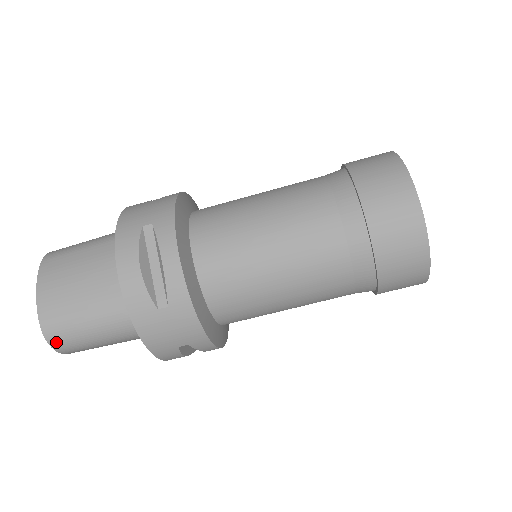
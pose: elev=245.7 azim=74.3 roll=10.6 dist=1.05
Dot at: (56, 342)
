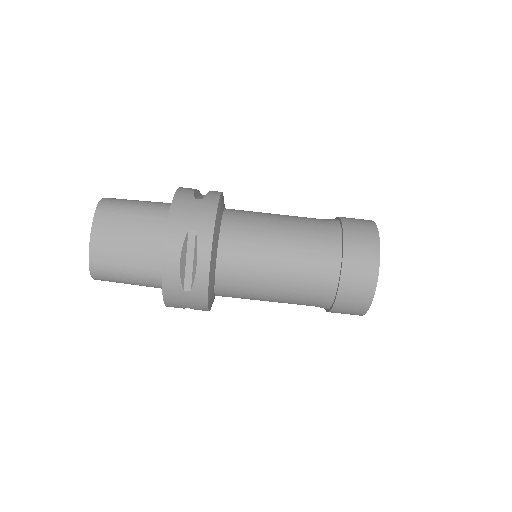
Dot at: (97, 276)
